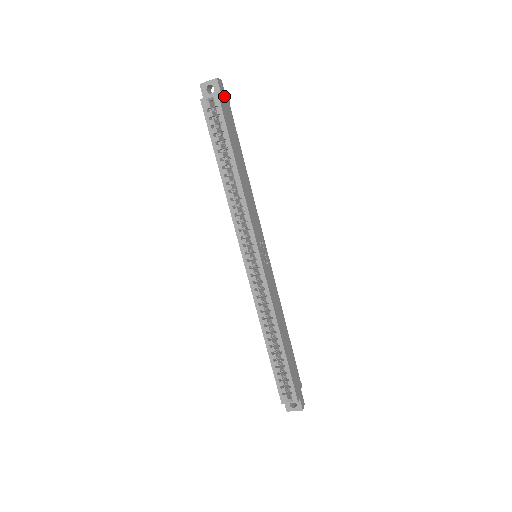
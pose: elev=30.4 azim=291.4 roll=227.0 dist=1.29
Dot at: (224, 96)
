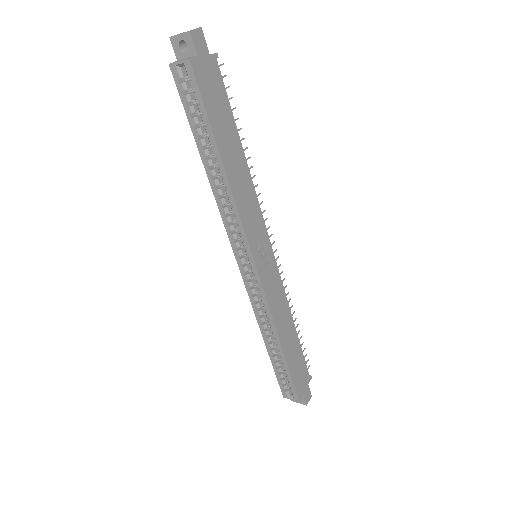
Dot at: (205, 54)
